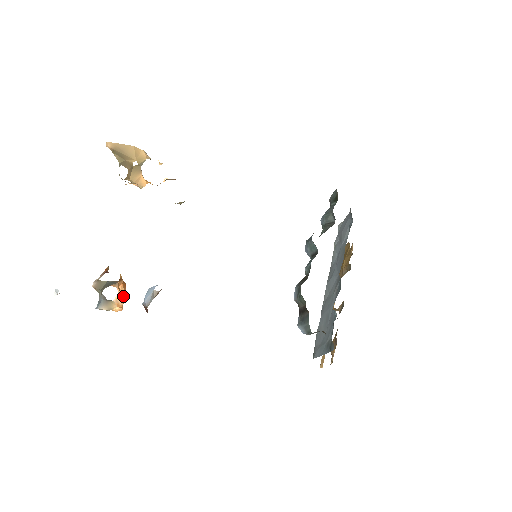
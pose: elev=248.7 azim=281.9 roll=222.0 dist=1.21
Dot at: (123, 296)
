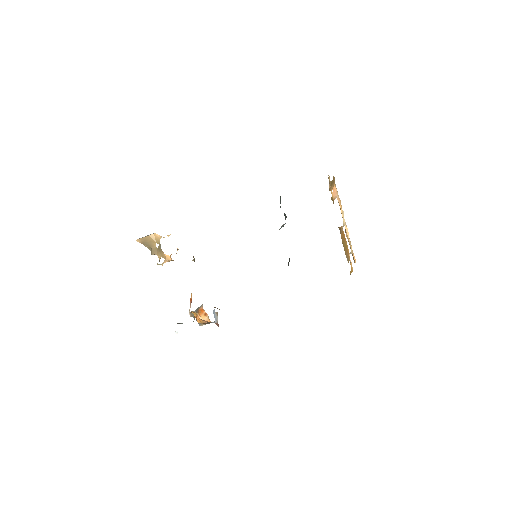
Dot at: (205, 317)
